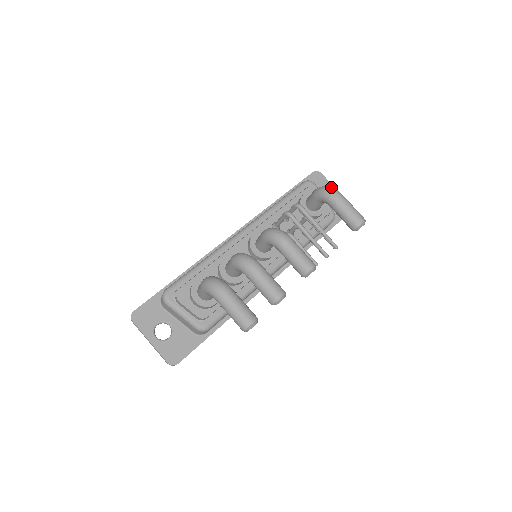
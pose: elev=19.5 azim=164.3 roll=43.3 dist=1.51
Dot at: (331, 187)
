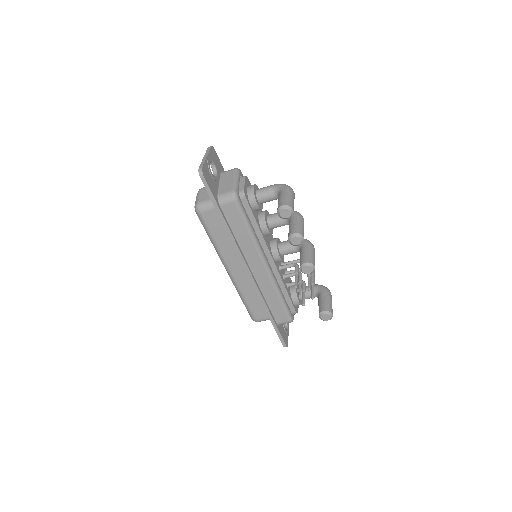
Dot at: occluded
